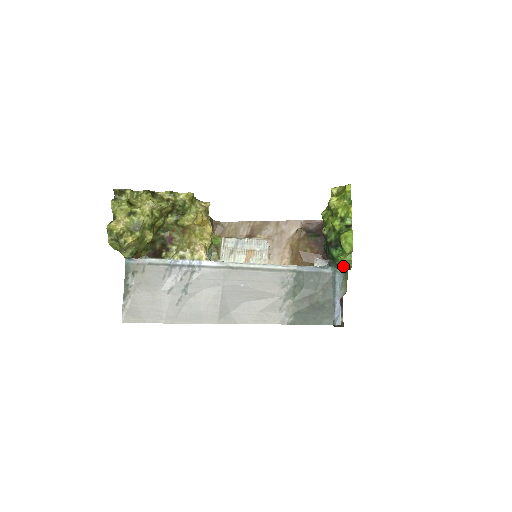
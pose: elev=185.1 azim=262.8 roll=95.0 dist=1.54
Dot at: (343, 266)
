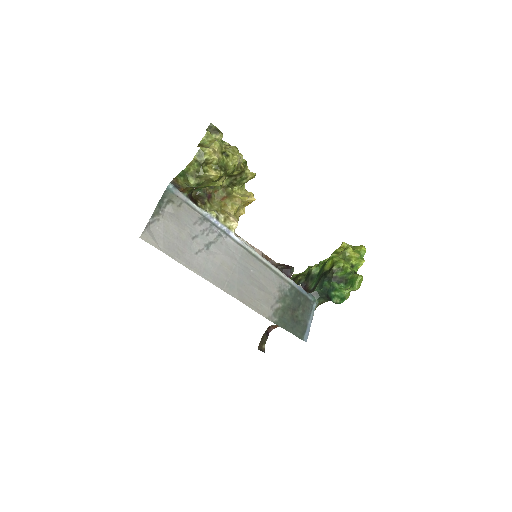
Dot at: (339, 298)
